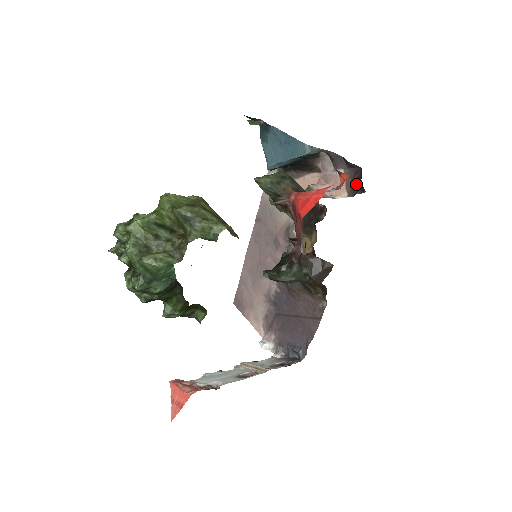
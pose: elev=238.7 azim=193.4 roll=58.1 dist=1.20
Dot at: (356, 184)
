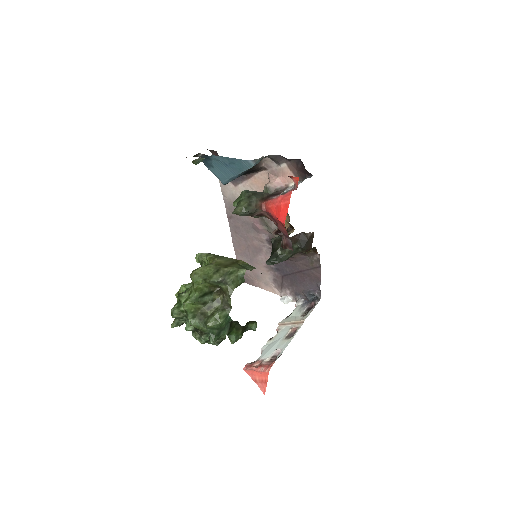
Dot at: (302, 171)
